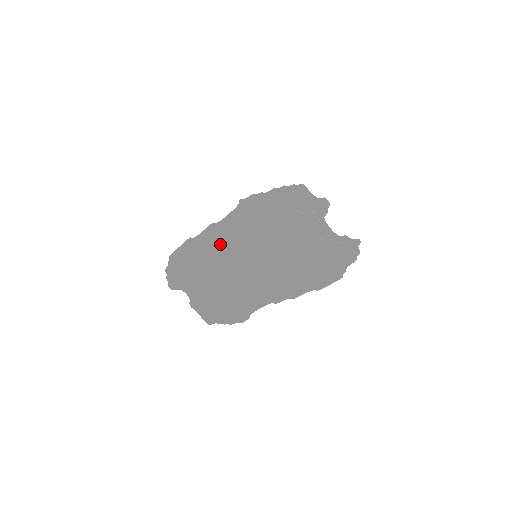
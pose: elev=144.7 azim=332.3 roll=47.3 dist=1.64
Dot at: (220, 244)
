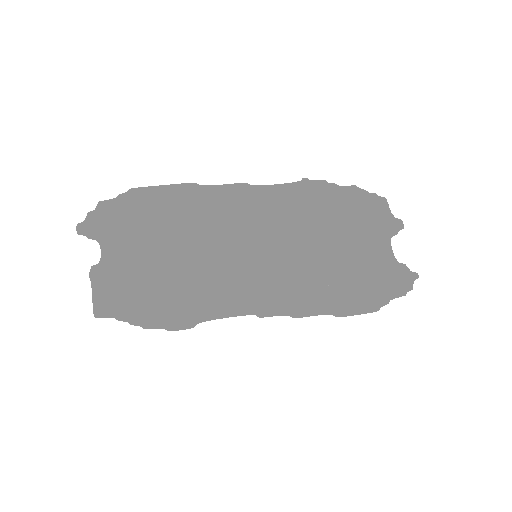
Dot at: (221, 216)
